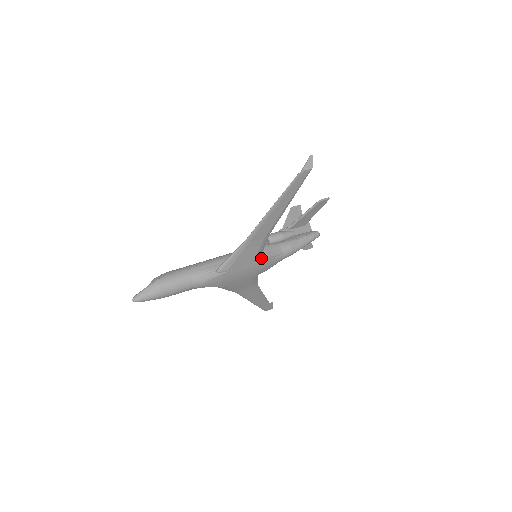
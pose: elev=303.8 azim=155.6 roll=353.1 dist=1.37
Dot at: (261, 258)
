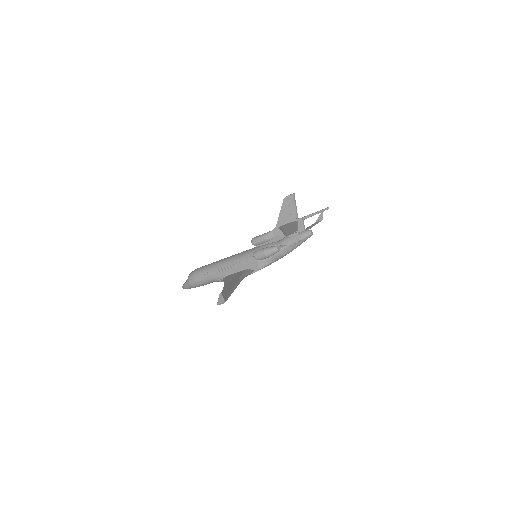
Dot at: (254, 270)
